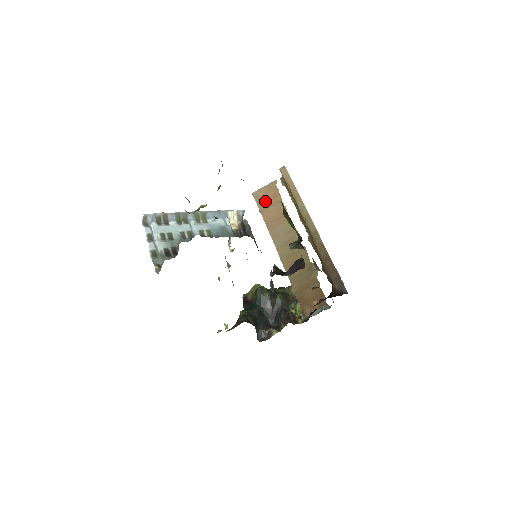
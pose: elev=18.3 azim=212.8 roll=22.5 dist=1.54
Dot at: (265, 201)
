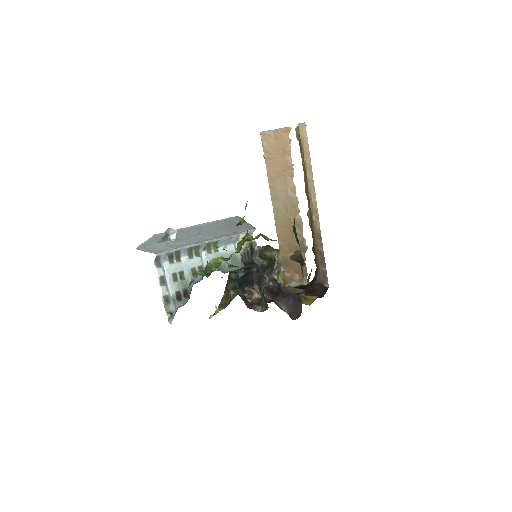
Dot at: (273, 149)
